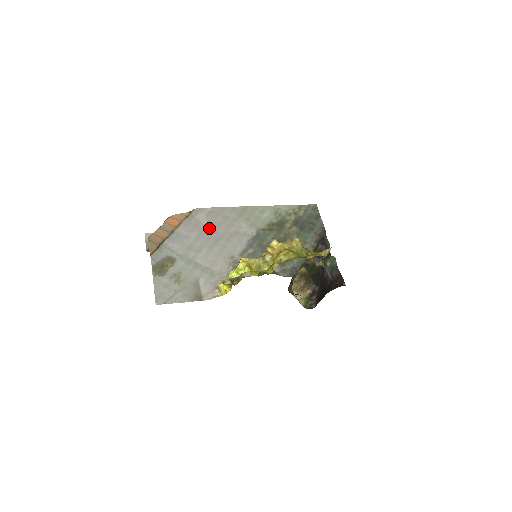
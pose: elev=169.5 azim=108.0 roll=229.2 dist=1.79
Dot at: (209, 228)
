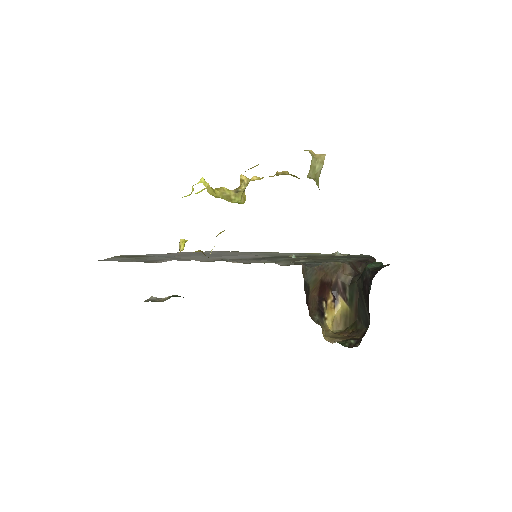
Dot at: (212, 253)
